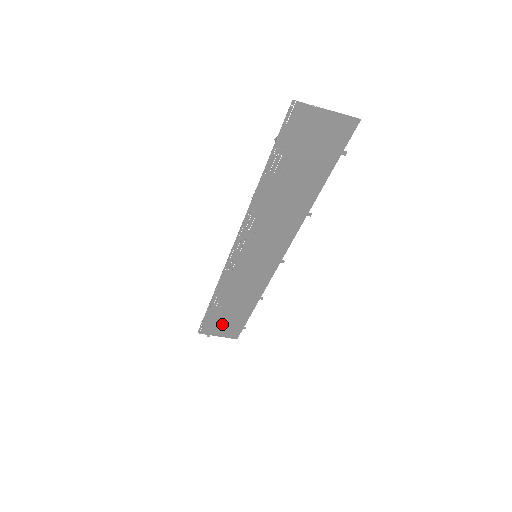
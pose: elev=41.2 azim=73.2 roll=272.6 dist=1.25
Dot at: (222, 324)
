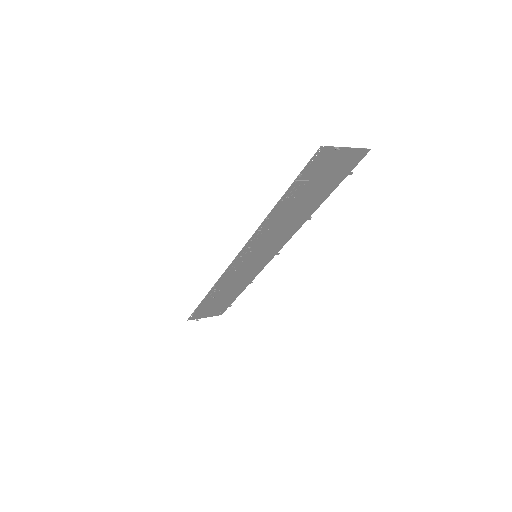
Dot at: (211, 308)
